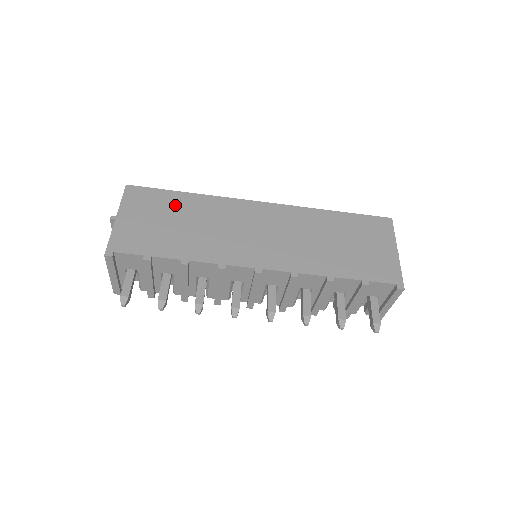
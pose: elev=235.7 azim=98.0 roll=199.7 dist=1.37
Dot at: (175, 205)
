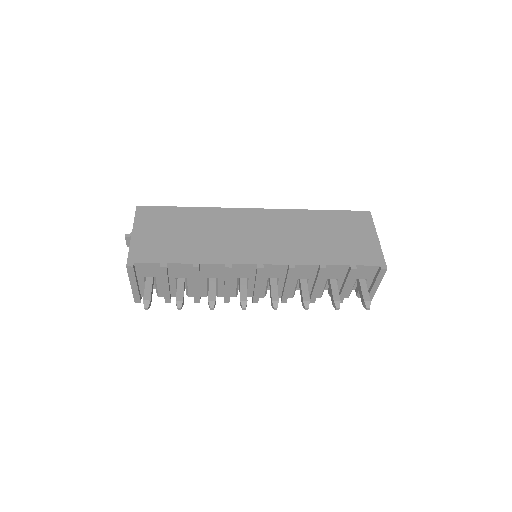
Dot at: (181, 219)
